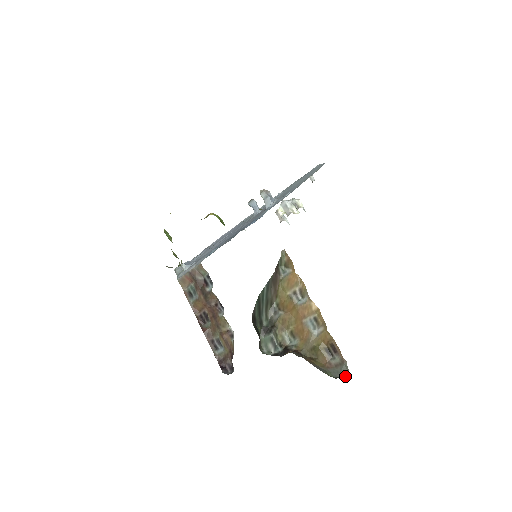
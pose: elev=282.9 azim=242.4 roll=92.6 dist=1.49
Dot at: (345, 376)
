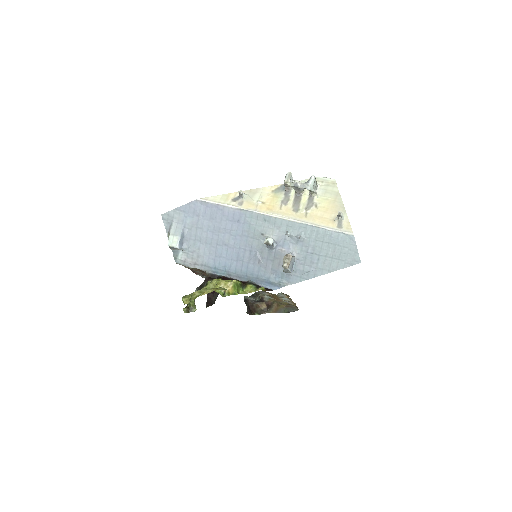
Dot at: (295, 310)
